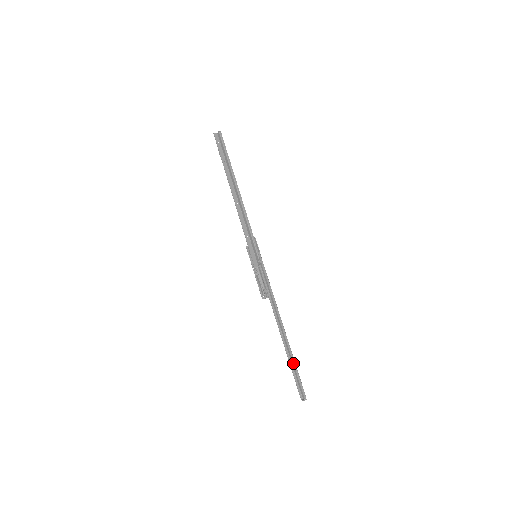
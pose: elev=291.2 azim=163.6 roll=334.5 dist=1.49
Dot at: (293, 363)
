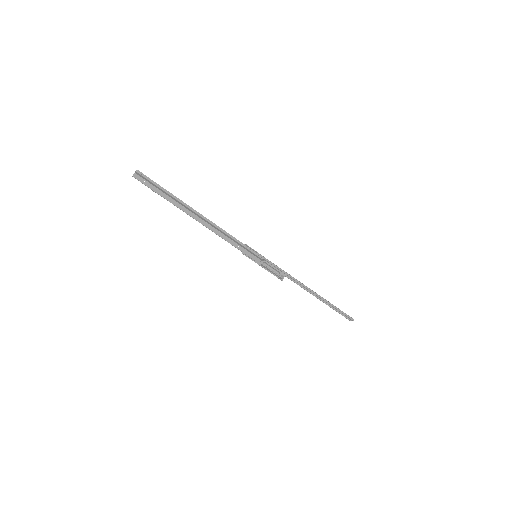
Dot at: occluded
